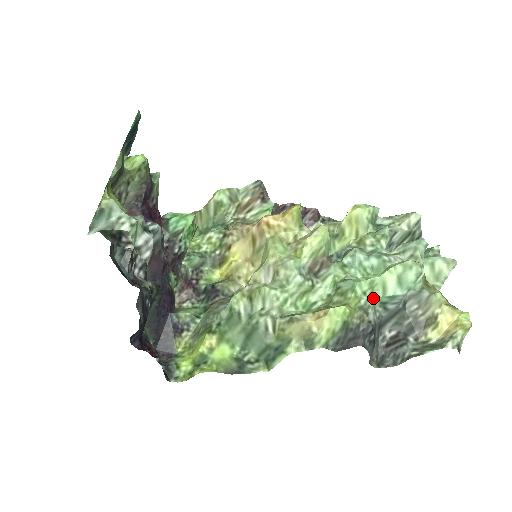
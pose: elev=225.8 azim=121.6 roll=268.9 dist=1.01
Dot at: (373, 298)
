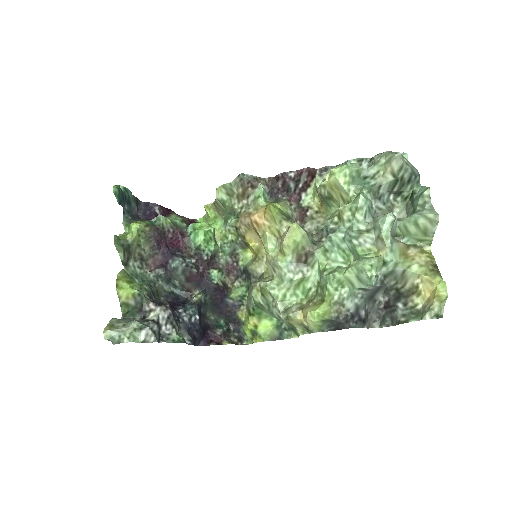
Dot at: (346, 290)
